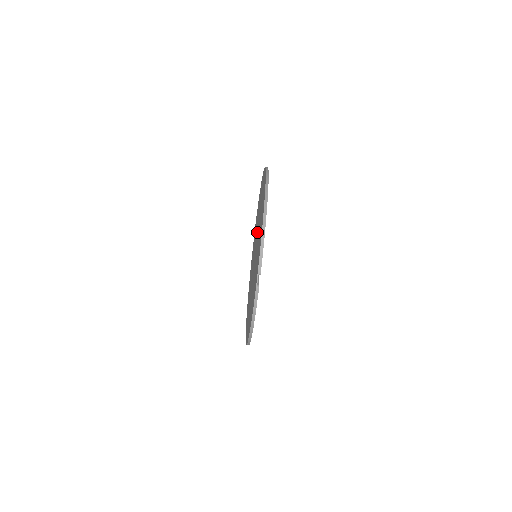
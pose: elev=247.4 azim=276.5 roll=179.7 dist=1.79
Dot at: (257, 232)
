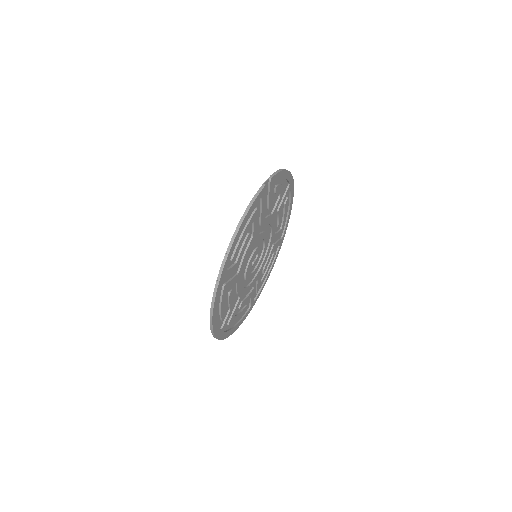
Dot at: occluded
